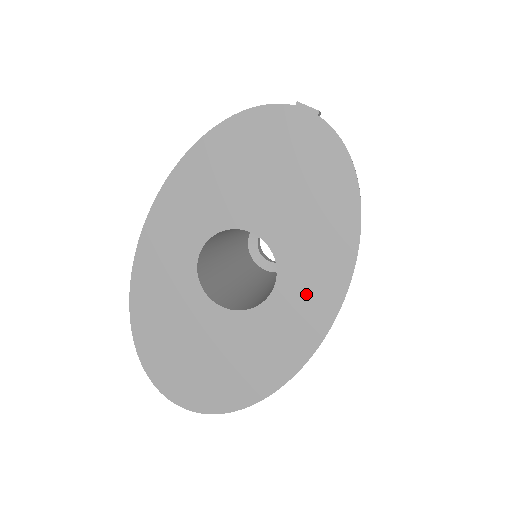
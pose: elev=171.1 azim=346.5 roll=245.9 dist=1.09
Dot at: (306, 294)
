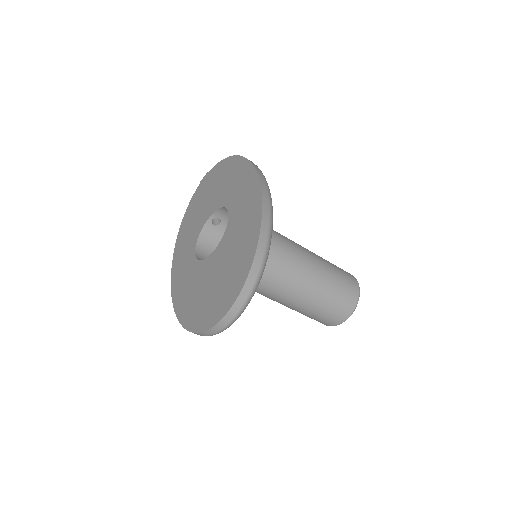
Dot at: (241, 192)
